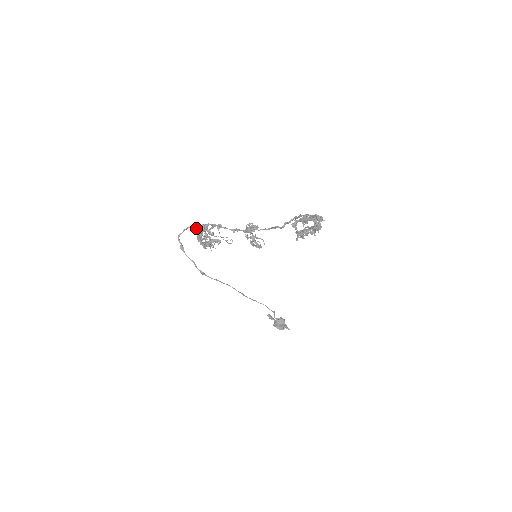
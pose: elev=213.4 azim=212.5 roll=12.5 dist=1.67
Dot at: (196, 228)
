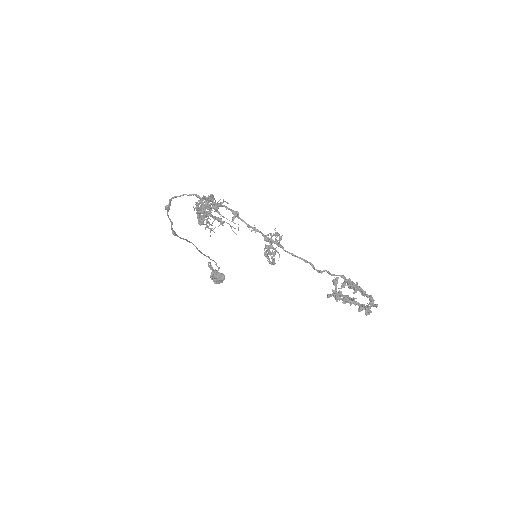
Dot at: (202, 198)
